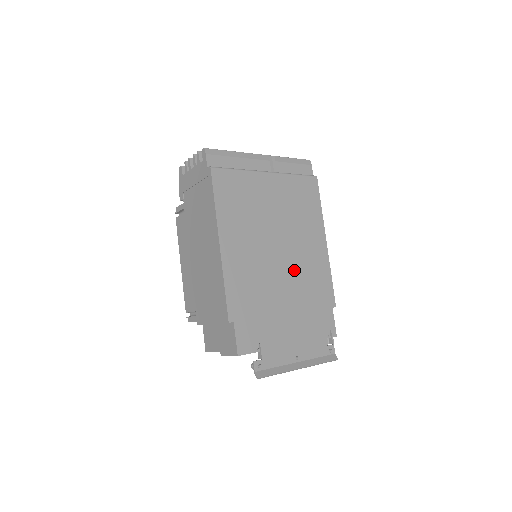
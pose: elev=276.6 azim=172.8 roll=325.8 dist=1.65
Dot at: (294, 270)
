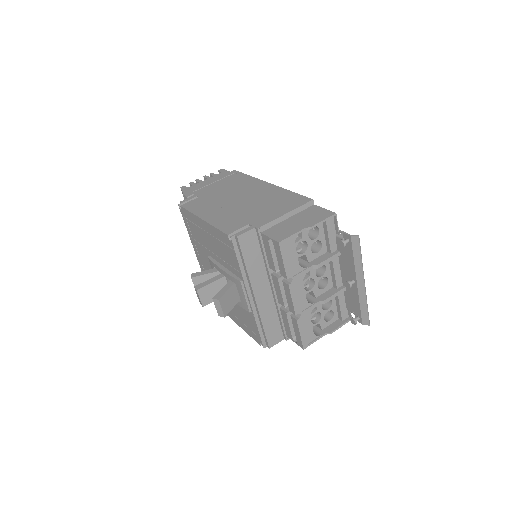
Dot at: occluded
